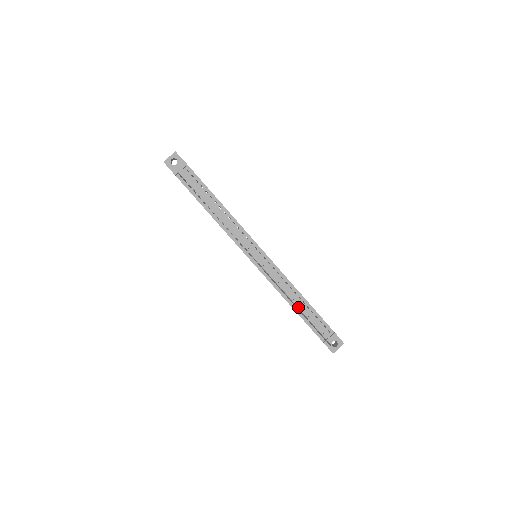
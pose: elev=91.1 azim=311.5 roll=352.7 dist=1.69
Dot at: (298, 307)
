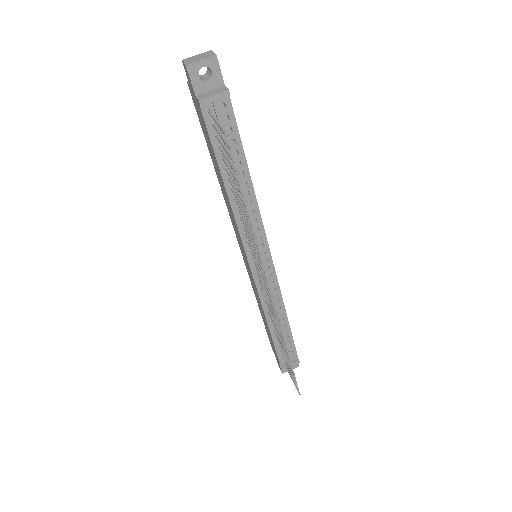
Dot at: occluded
